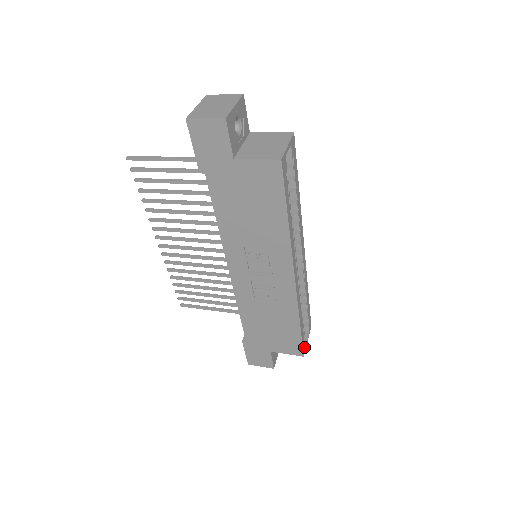
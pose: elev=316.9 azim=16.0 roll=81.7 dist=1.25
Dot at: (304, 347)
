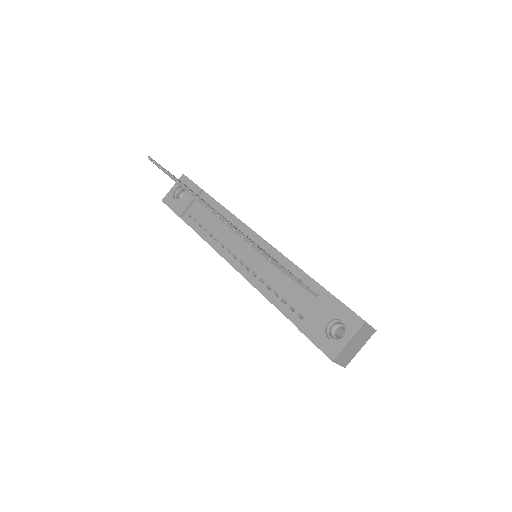
Dot at: occluded
